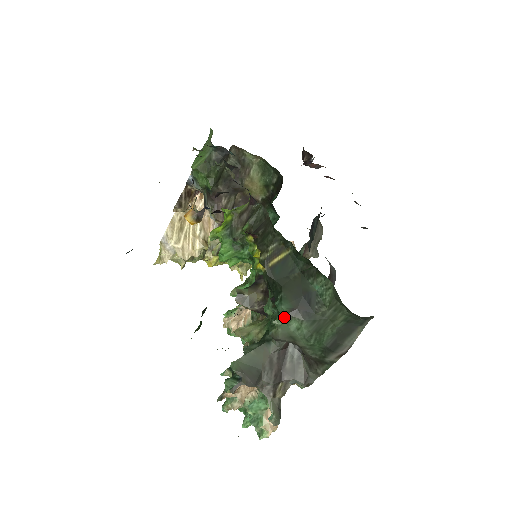
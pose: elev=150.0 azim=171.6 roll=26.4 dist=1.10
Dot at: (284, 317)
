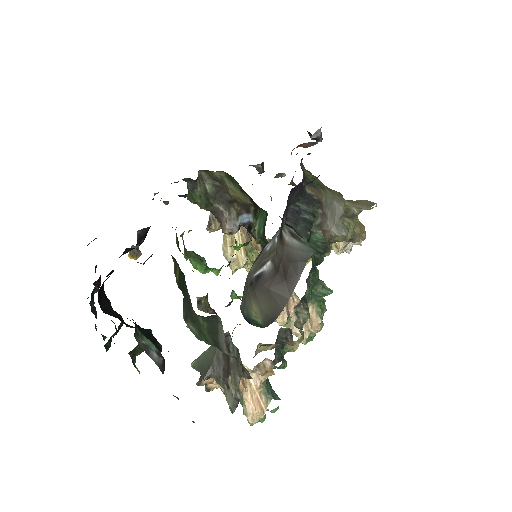
Dot at: (185, 322)
